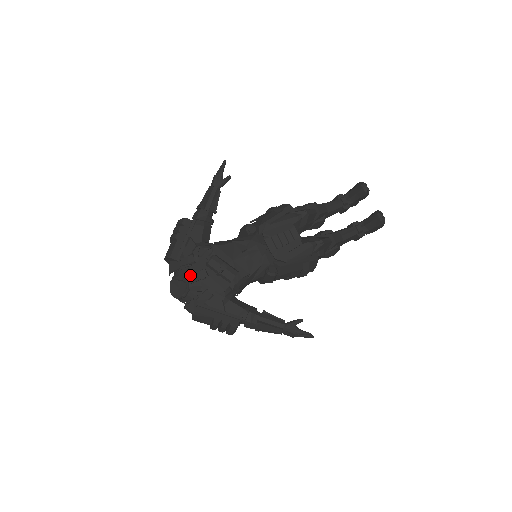
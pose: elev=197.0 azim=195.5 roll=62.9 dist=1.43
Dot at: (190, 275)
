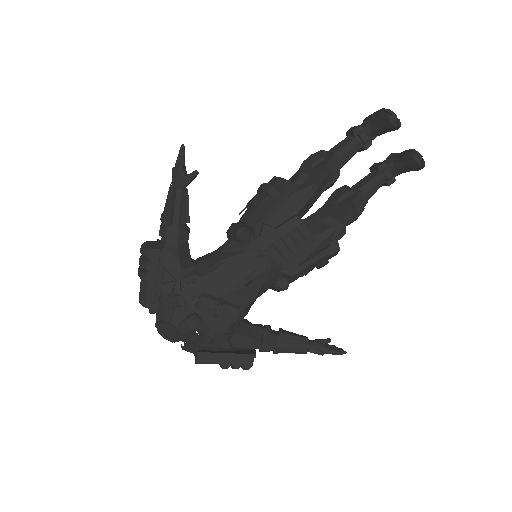
Dot at: (178, 319)
